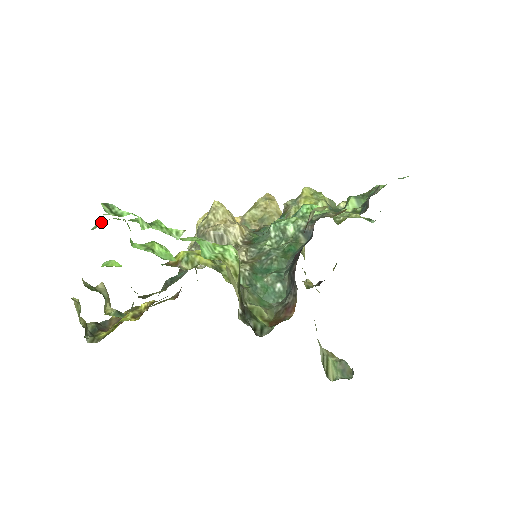
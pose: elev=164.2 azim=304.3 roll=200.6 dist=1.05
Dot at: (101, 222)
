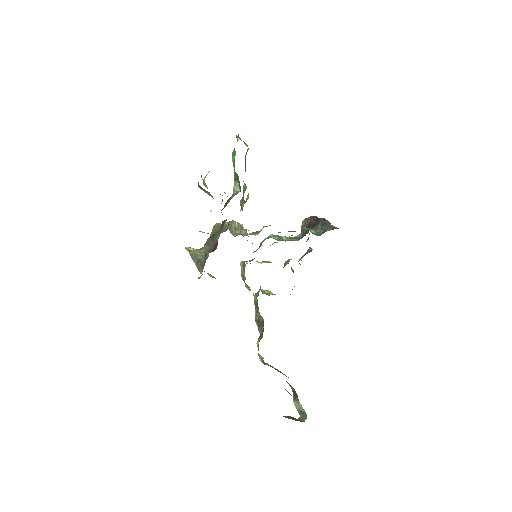
Dot at: occluded
